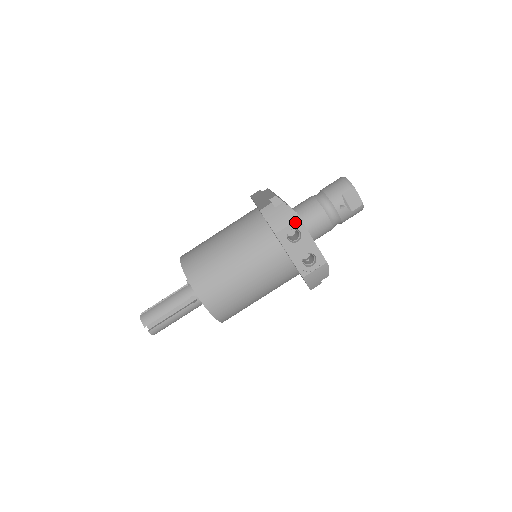
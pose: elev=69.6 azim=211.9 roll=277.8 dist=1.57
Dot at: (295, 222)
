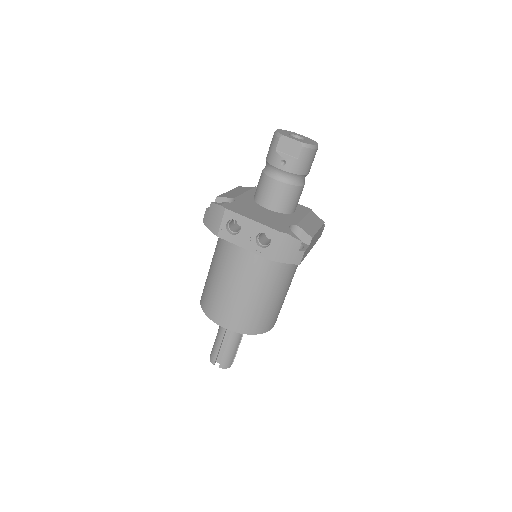
Dot at: (224, 215)
